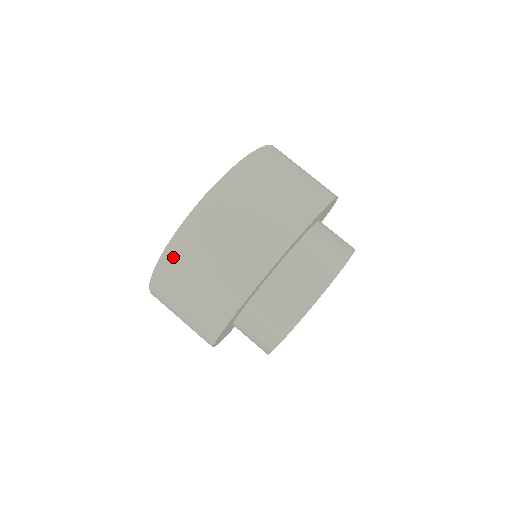
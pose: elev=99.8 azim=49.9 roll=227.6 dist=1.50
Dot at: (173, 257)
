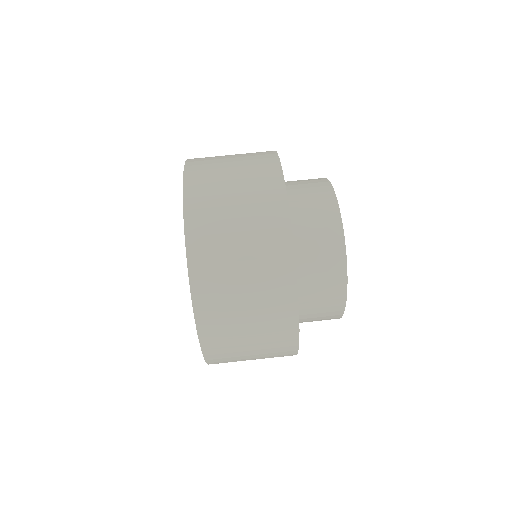
Dot at: (206, 312)
